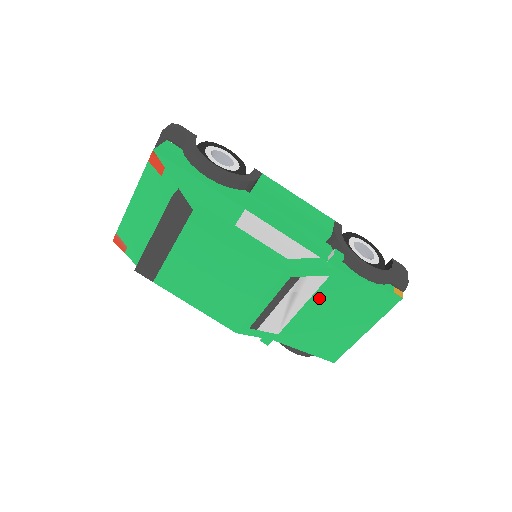
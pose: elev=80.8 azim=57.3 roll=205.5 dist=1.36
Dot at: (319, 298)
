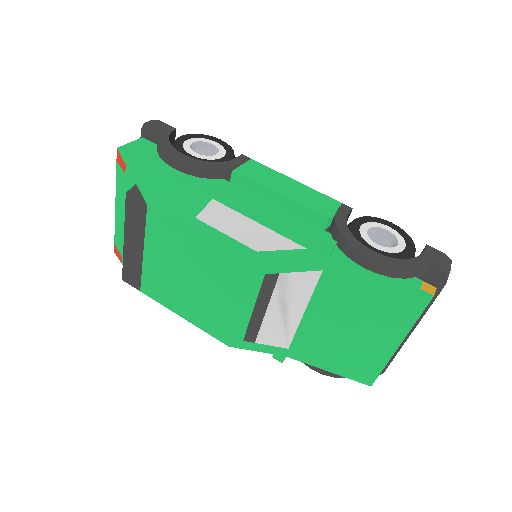
Dot at: (320, 301)
